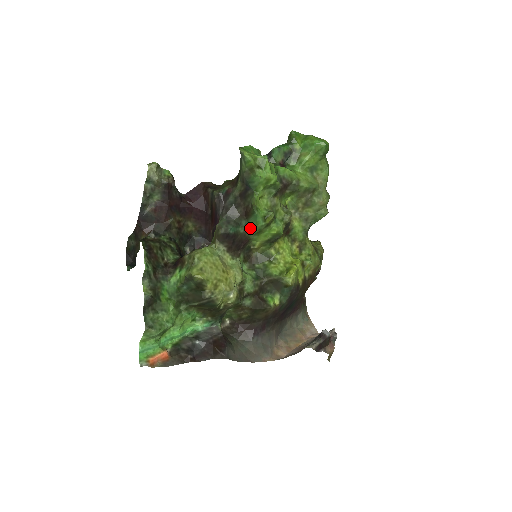
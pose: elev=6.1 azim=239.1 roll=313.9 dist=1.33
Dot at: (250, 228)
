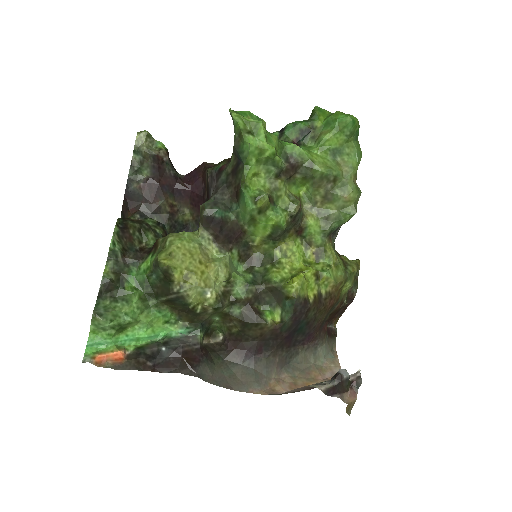
Dot at: (242, 214)
